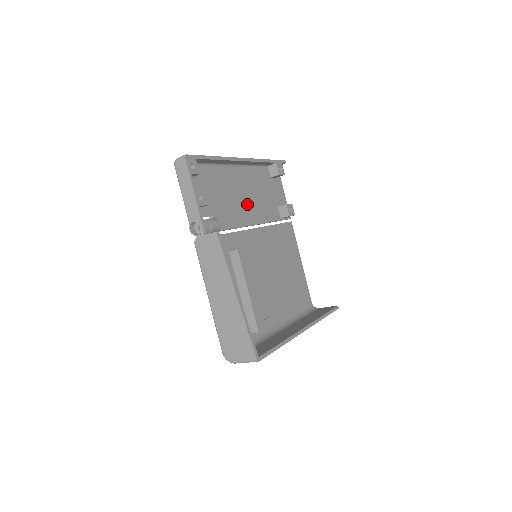
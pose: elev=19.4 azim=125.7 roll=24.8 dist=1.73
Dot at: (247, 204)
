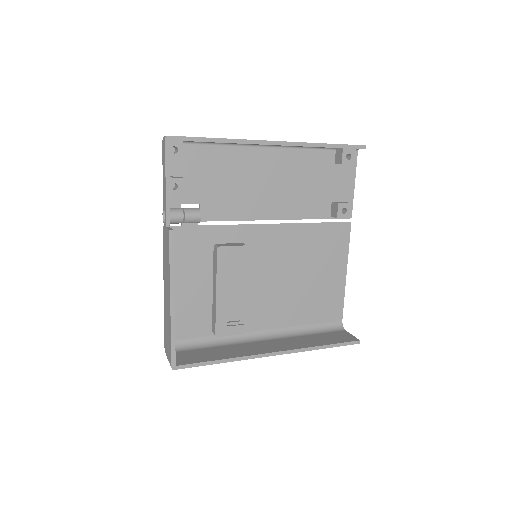
Dot at: (271, 194)
